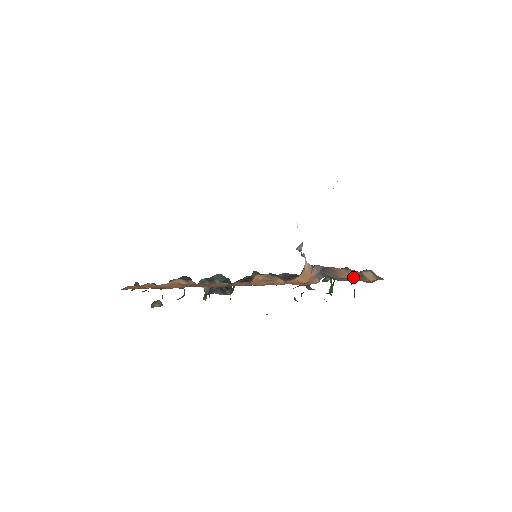
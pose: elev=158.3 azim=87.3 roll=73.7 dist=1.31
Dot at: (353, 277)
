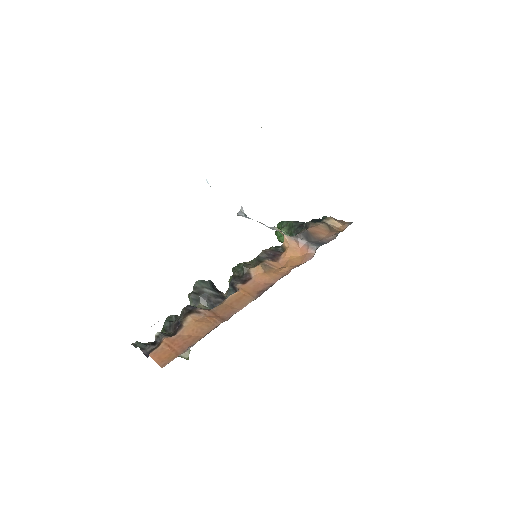
Dot at: (327, 232)
